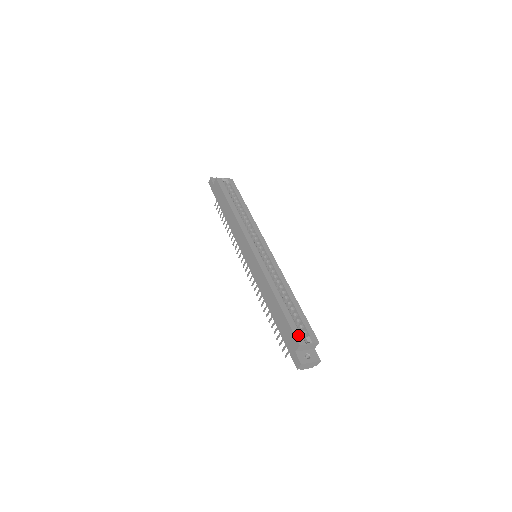
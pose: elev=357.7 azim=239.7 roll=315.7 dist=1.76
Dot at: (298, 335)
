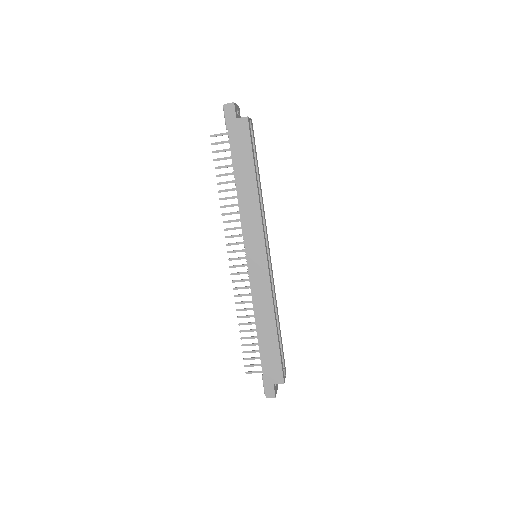
Dot at: (283, 371)
